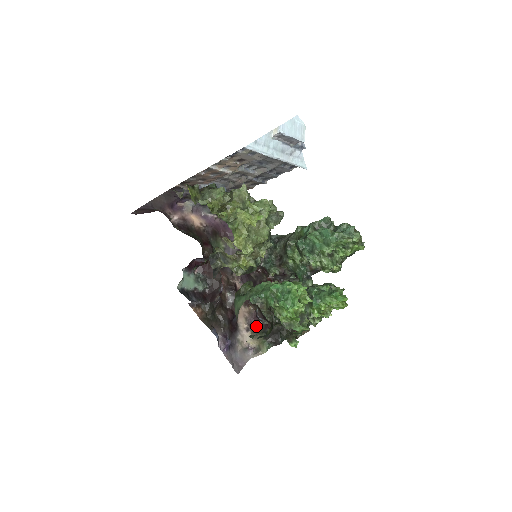
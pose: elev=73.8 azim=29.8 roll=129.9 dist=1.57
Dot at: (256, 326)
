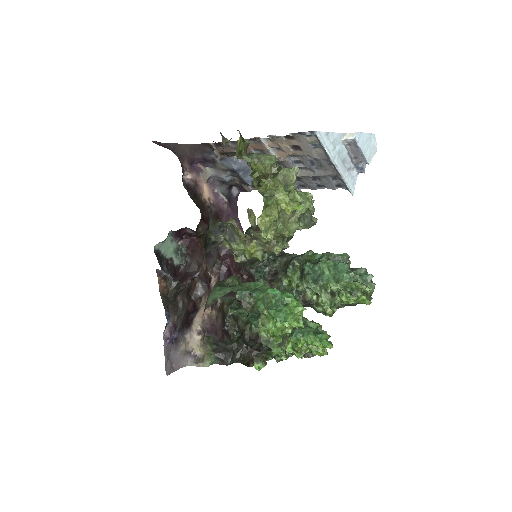
Dot at: (209, 334)
